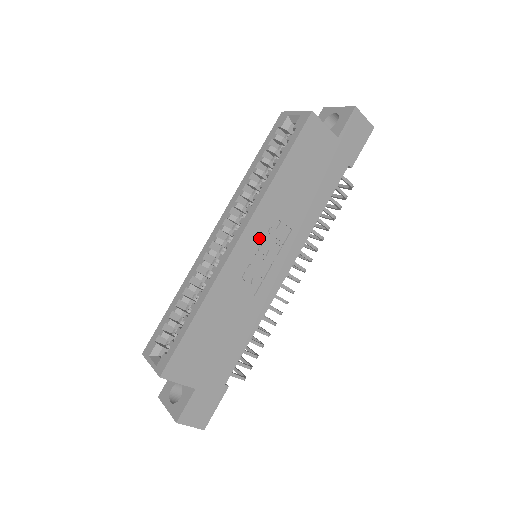
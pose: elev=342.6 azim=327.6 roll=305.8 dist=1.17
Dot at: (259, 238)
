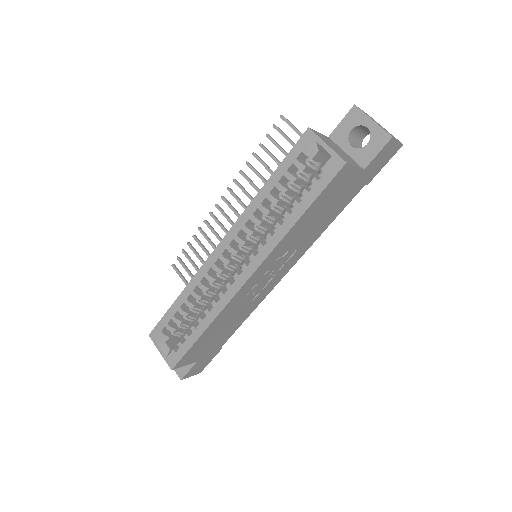
Dot at: (267, 269)
